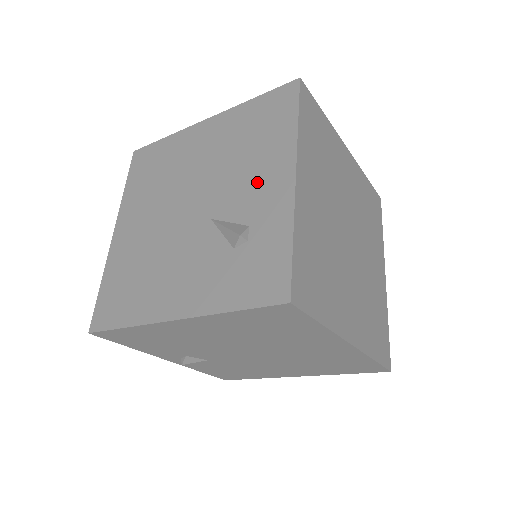
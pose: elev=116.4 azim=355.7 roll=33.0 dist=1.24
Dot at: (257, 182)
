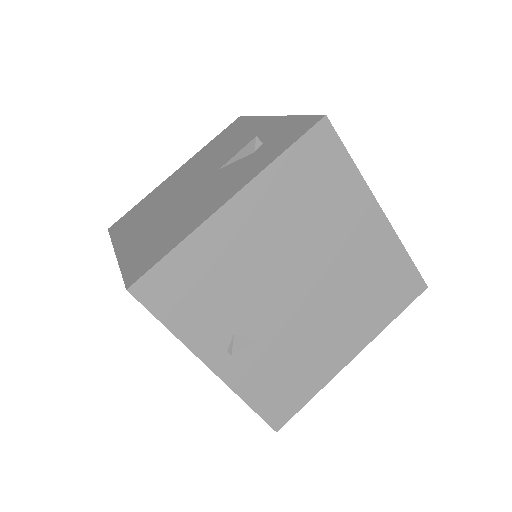
Dot at: (246, 138)
